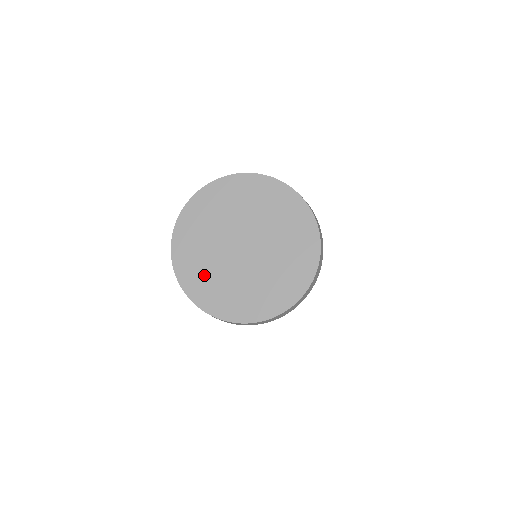
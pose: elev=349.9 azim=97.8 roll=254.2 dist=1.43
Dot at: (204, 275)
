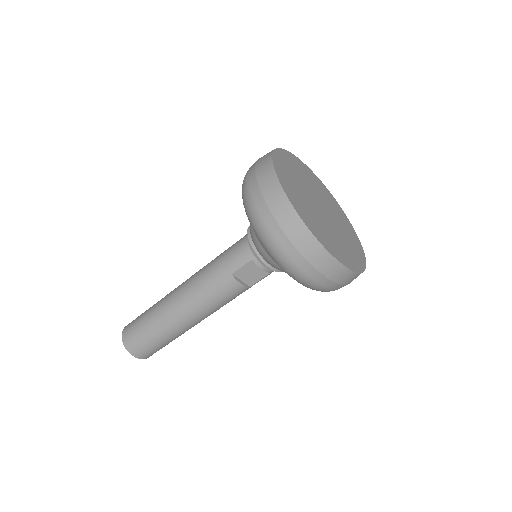
Dot at: (302, 204)
